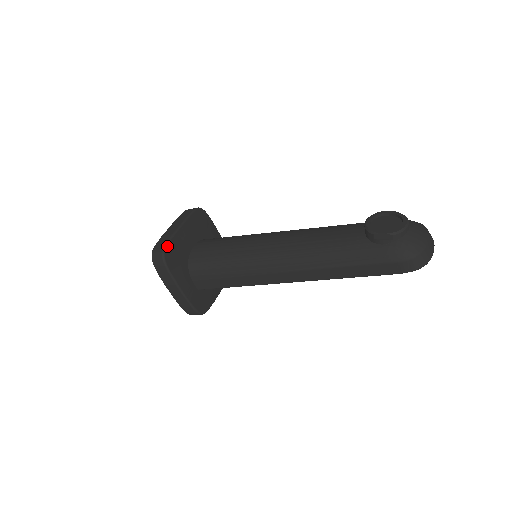
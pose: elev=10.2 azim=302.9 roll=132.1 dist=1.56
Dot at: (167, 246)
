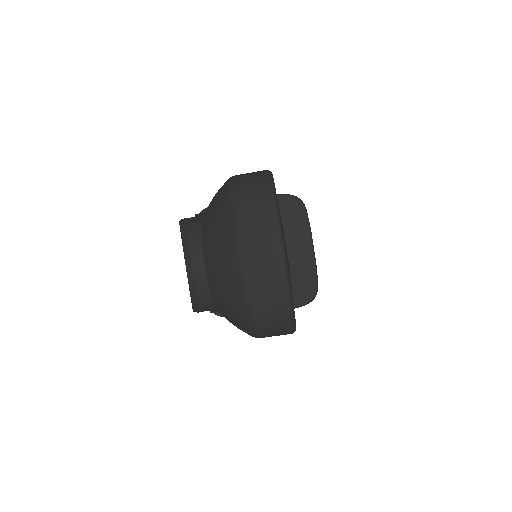
Dot at: occluded
